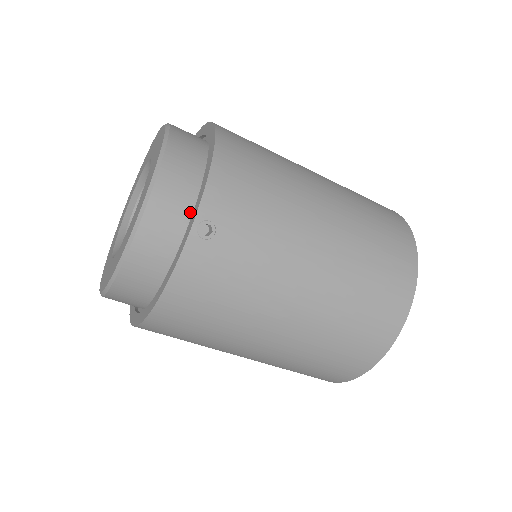
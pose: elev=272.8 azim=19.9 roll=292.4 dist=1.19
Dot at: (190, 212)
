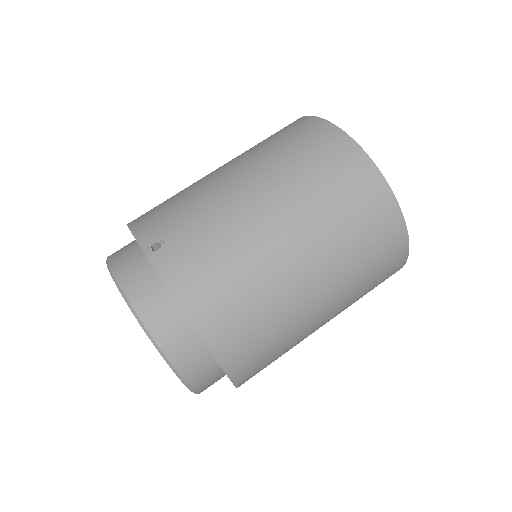
Dot at: (147, 259)
